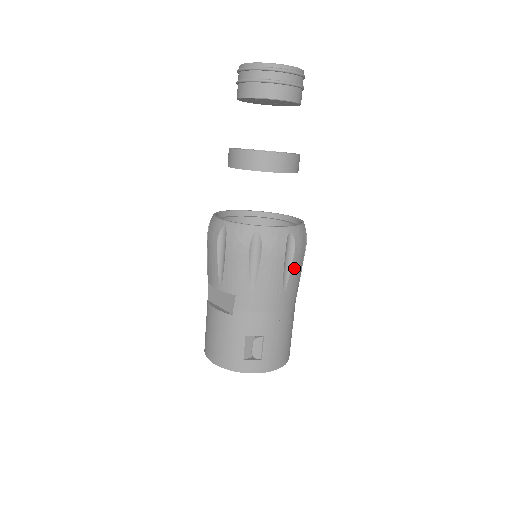
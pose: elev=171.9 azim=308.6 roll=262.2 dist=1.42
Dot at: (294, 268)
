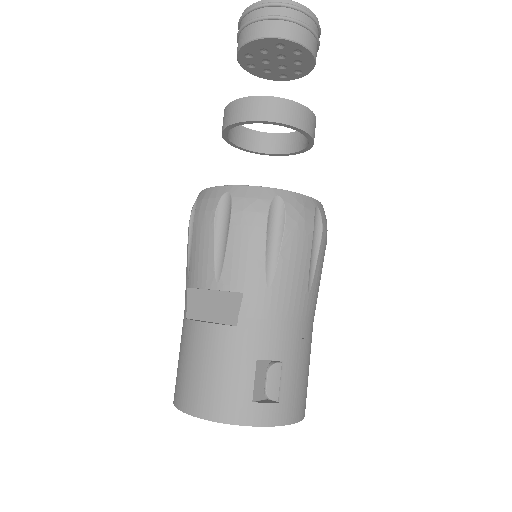
Dot at: (320, 260)
